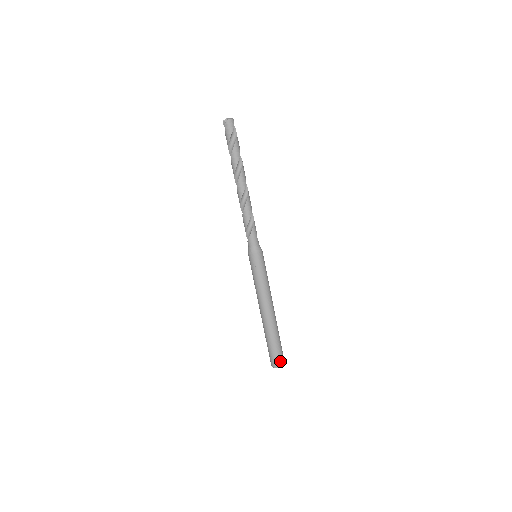
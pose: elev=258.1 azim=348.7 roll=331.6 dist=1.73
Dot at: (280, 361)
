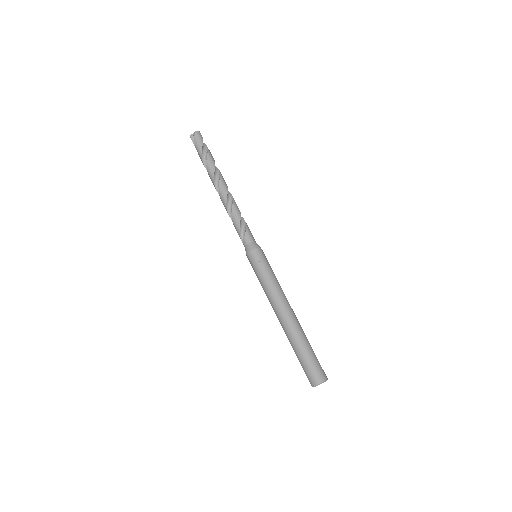
Dot at: (323, 373)
